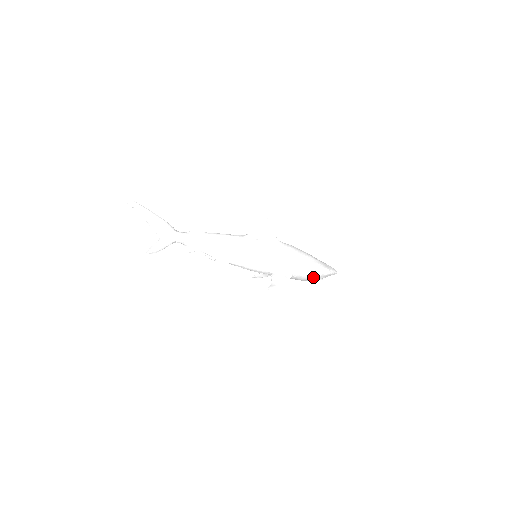
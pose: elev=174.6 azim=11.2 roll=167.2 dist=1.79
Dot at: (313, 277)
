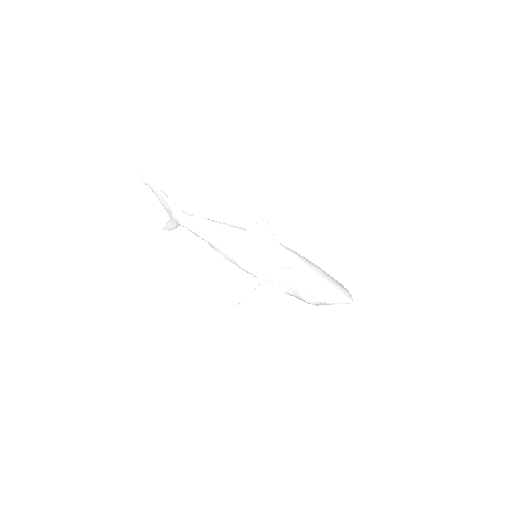
Dot at: (308, 302)
